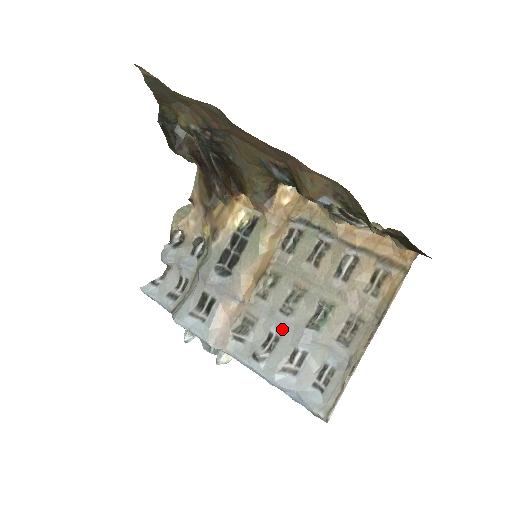
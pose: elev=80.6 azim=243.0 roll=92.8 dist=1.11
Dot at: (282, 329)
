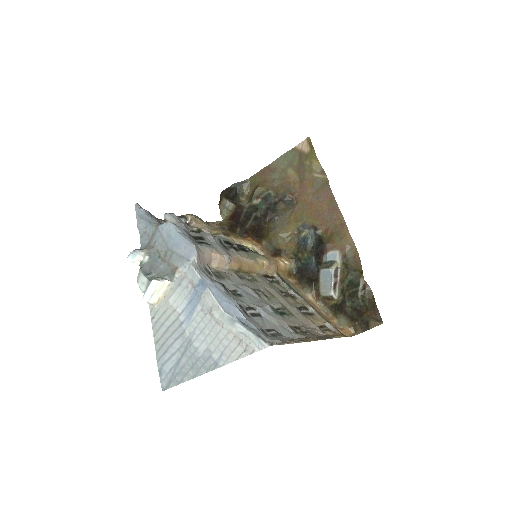
Dot at: (248, 294)
